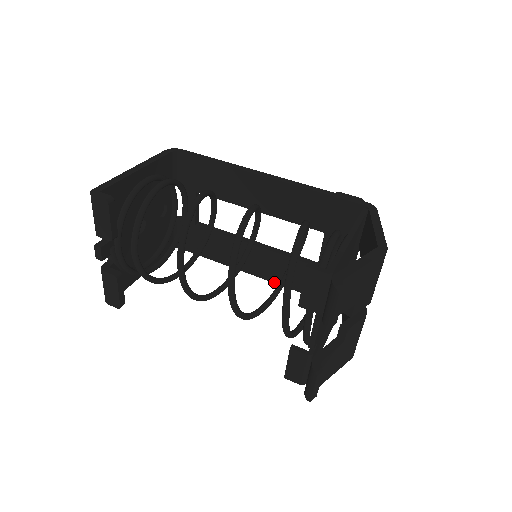
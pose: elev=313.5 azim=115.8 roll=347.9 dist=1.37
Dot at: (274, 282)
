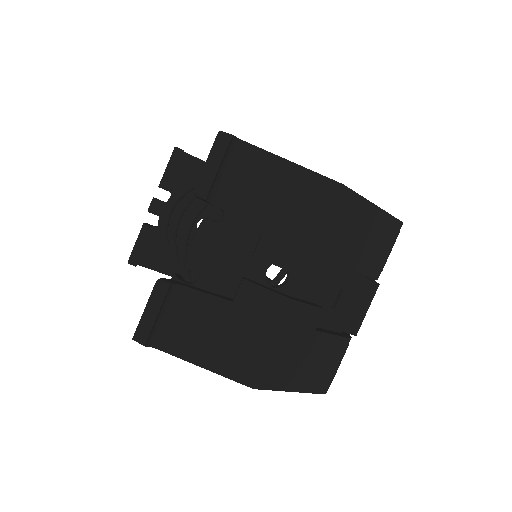
Dot at: occluded
